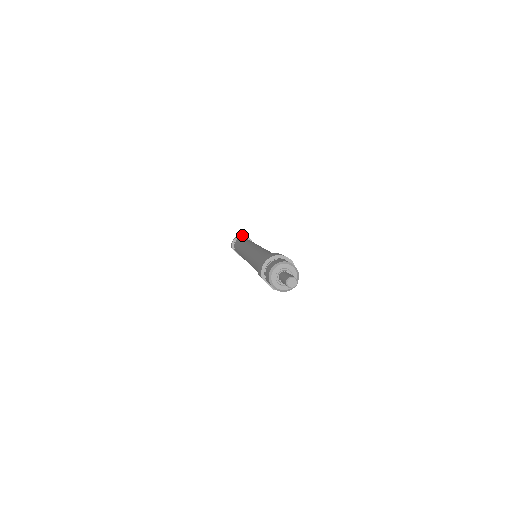
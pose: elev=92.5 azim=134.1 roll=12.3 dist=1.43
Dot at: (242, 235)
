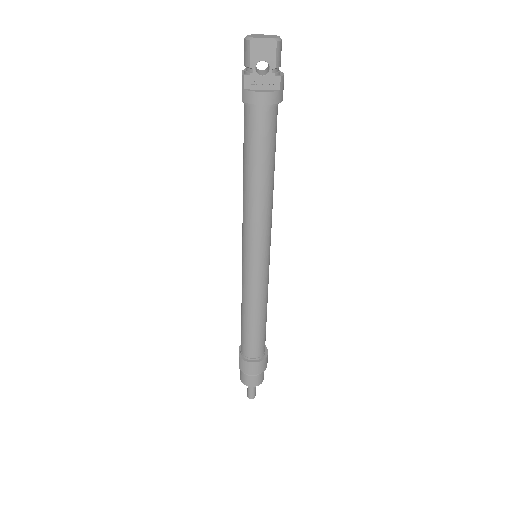
Dot at: (277, 104)
